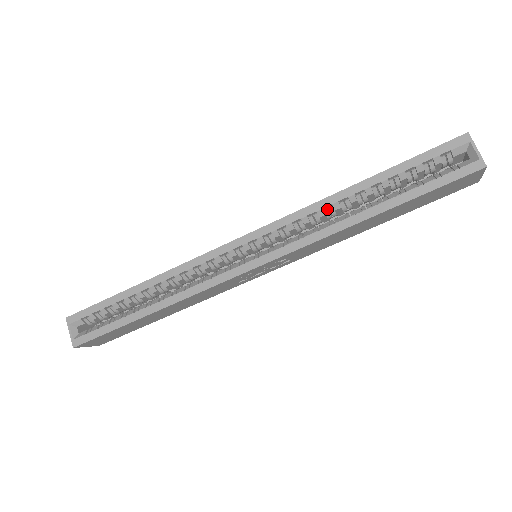
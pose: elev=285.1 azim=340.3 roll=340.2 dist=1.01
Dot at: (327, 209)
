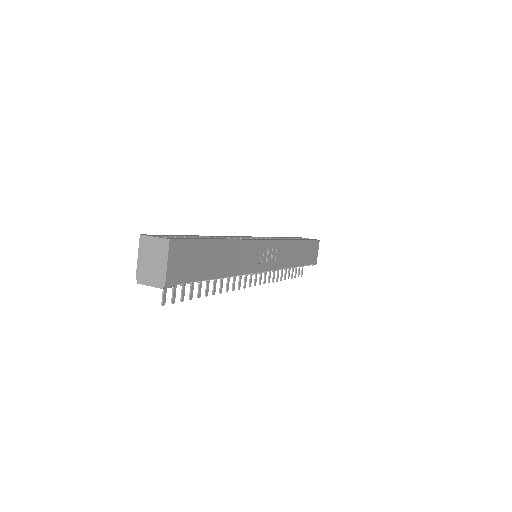
Dot at: occluded
